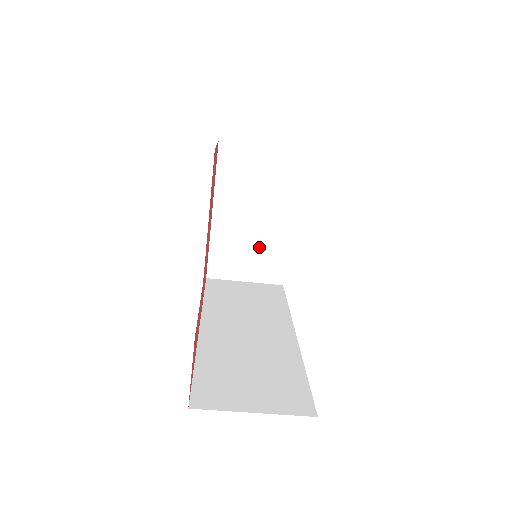
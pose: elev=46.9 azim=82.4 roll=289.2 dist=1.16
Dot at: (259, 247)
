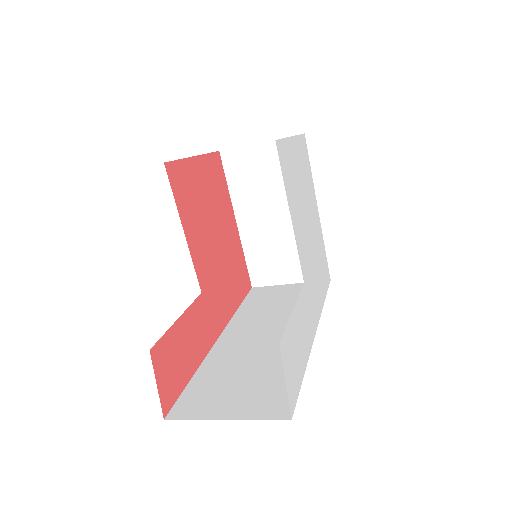
Dot at: (292, 245)
